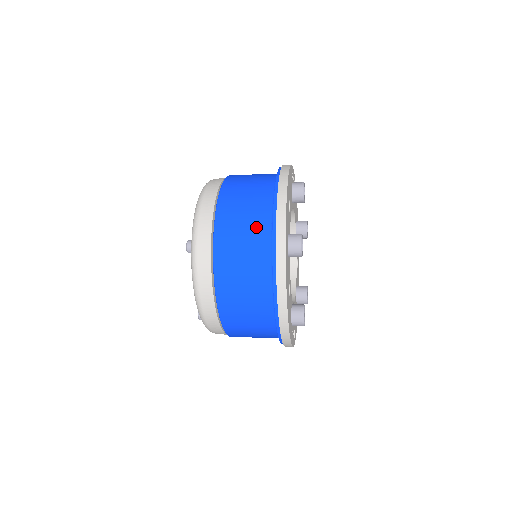
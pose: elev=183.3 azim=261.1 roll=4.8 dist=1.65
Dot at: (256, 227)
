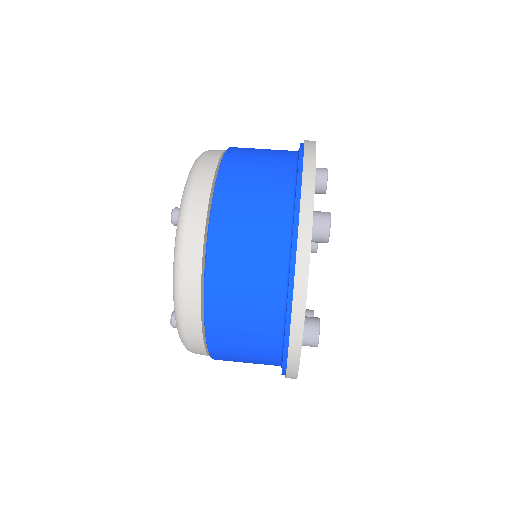
Dot at: (261, 342)
